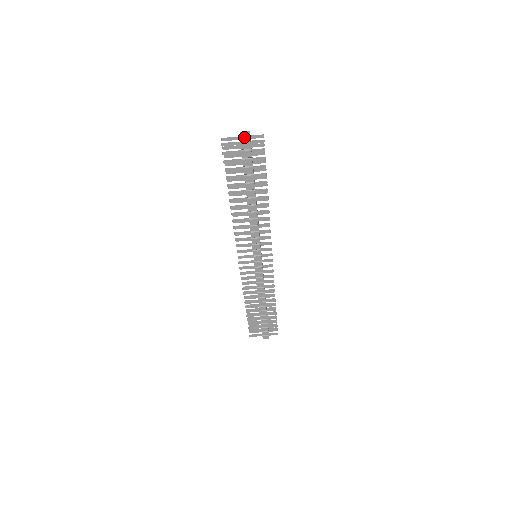
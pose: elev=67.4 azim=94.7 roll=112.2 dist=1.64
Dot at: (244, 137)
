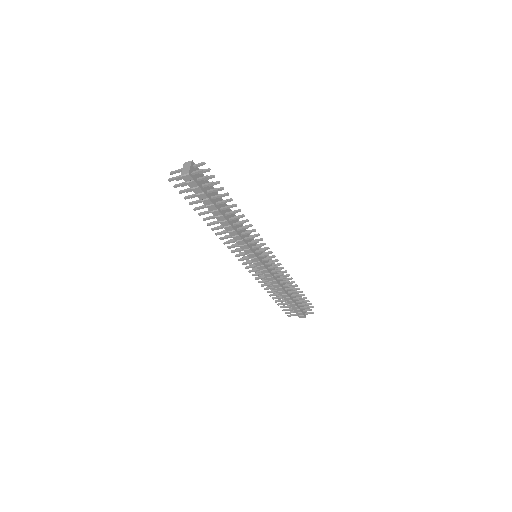
Dot at: (185, 170)
